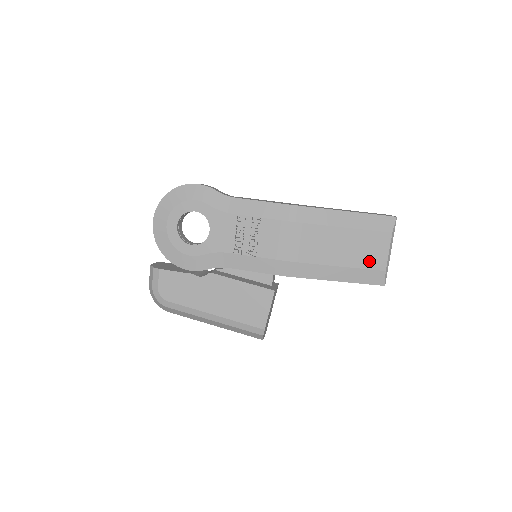
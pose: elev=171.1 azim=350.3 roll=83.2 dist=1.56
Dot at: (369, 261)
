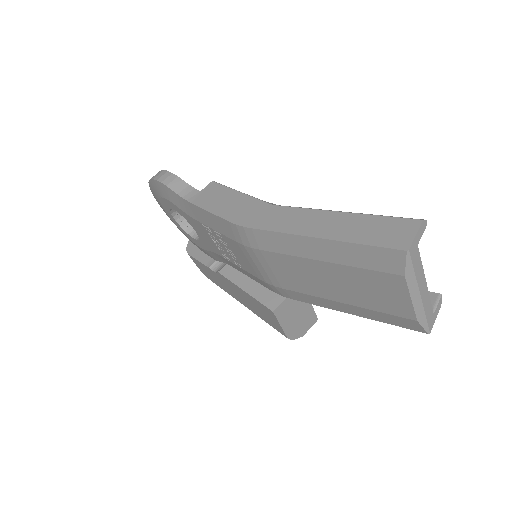
Dot at: (381, 304)
